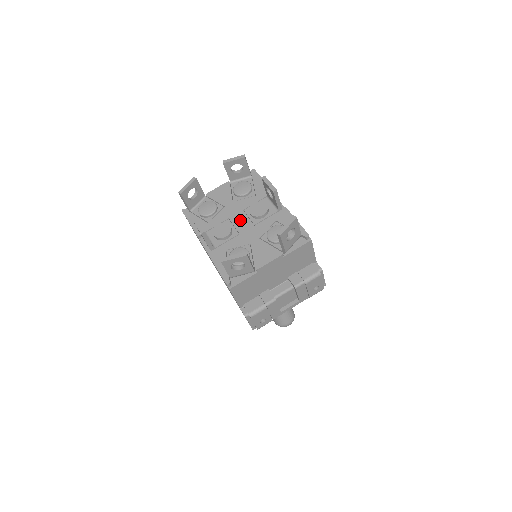
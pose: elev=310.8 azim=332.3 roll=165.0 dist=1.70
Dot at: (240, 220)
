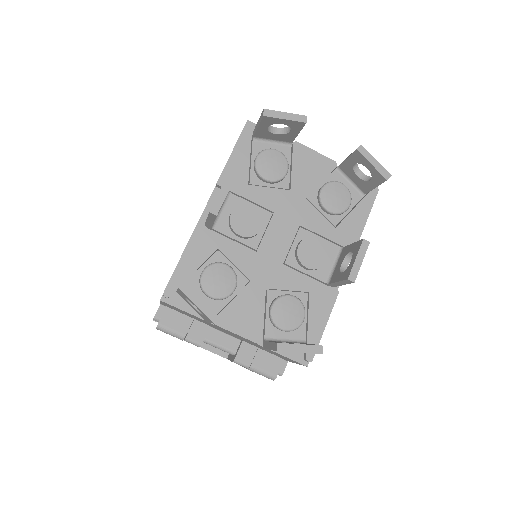
Dot at: (280, 234)
